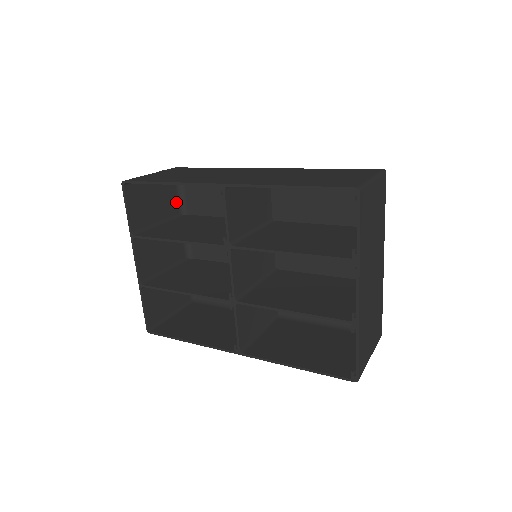
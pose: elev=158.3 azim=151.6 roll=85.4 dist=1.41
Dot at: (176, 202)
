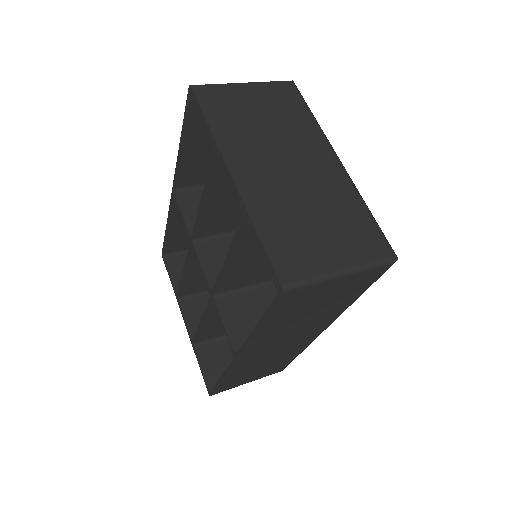
Dot at: occluded
